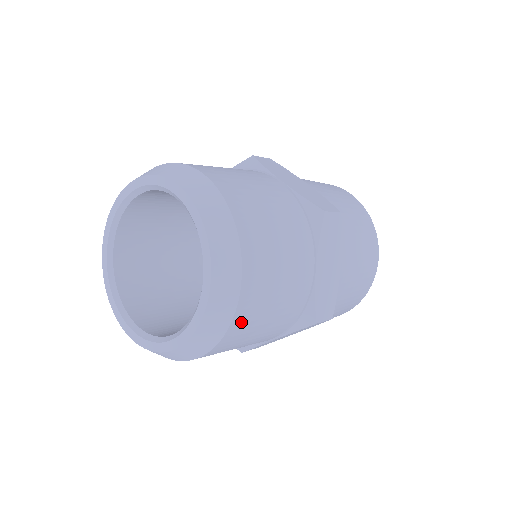
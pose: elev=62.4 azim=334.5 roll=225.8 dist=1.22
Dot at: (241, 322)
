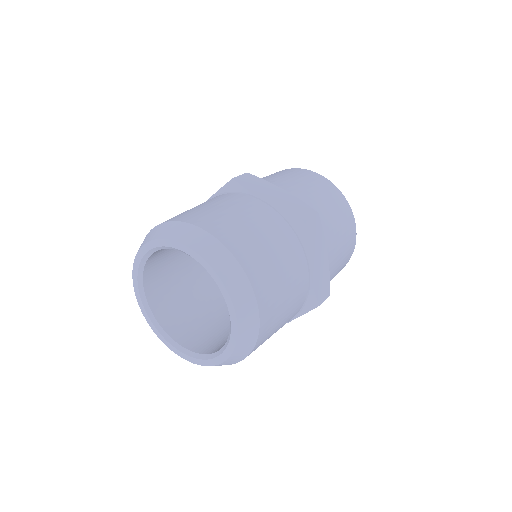
Dot at: (244, 255)
